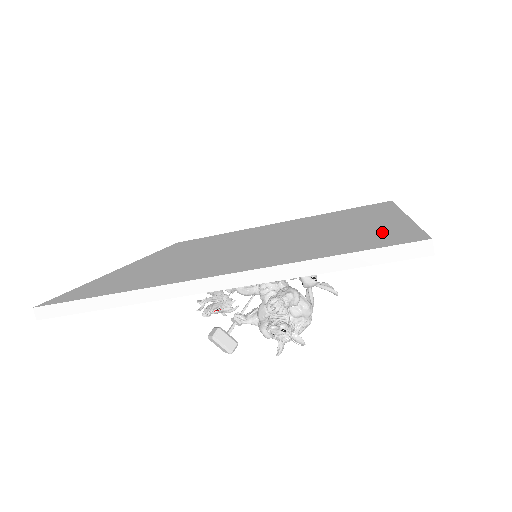
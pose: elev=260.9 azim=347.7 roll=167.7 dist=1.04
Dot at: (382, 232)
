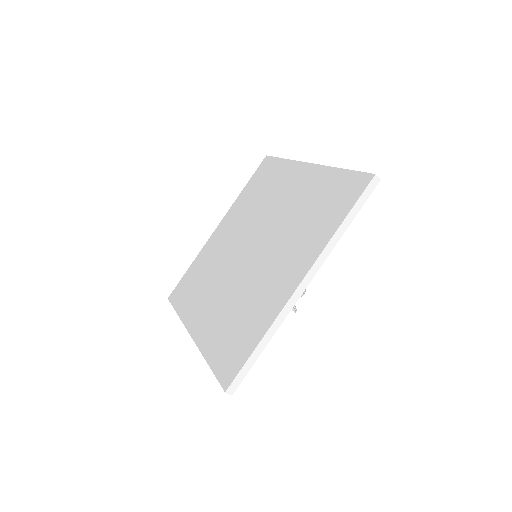
Dot at: (246, 339)
